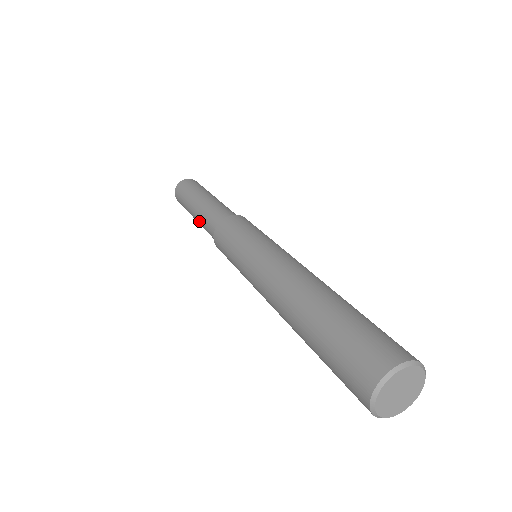
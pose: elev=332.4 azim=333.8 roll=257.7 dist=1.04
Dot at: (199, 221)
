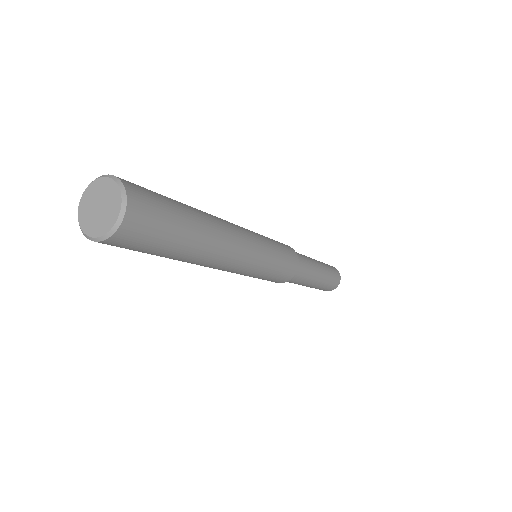
Dot at: occluded
